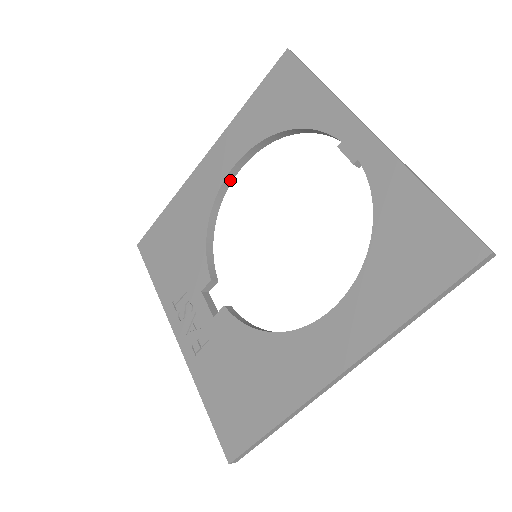
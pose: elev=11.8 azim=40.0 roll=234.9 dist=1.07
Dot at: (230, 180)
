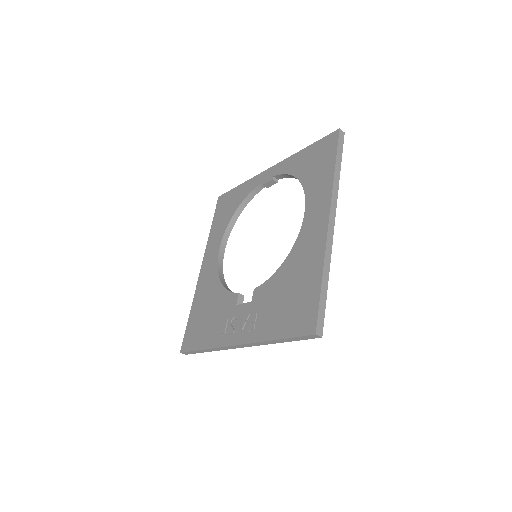
Dot at: (222, 259)
